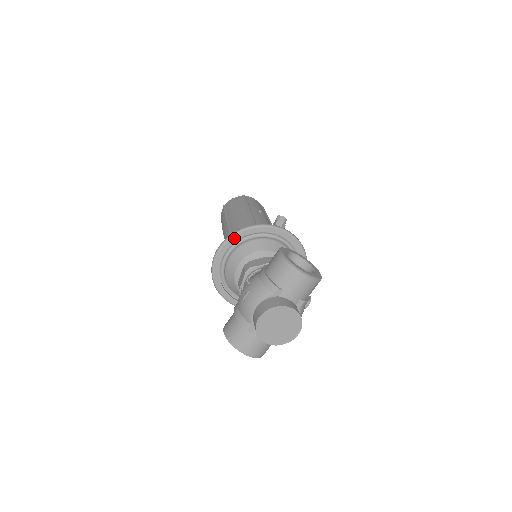
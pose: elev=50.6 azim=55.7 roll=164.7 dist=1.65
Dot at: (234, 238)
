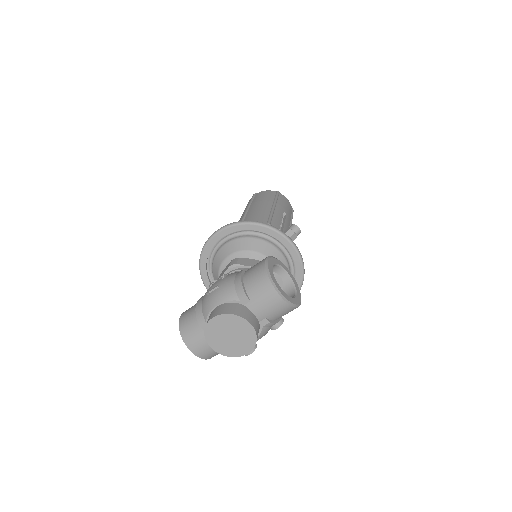
Dot at: (235, 227)
